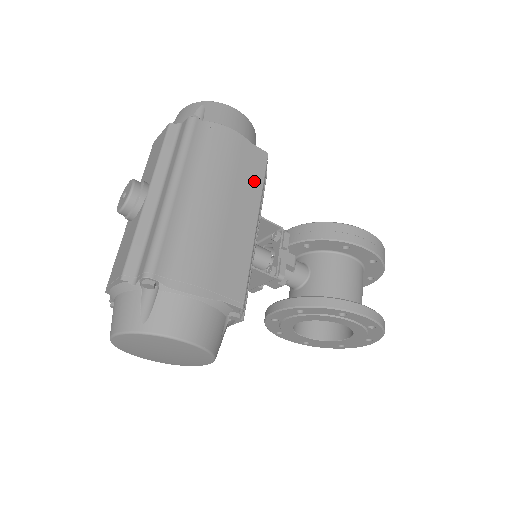
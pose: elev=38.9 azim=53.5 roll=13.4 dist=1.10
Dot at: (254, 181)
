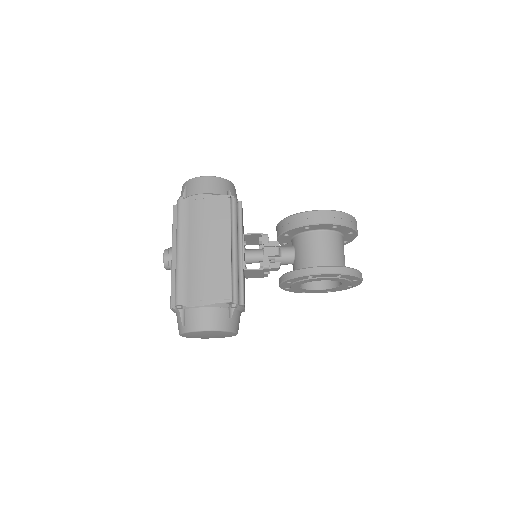
Dot at: (223, 220)
